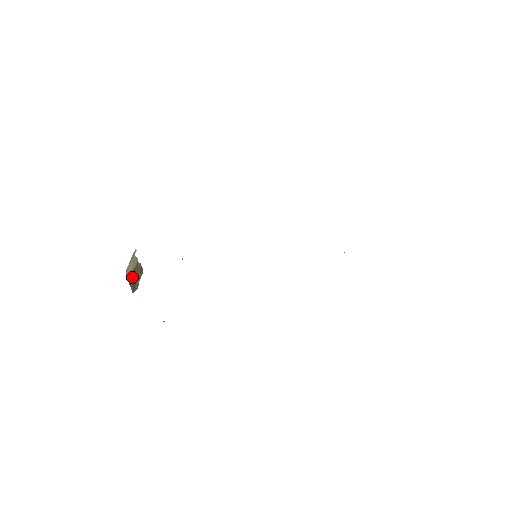
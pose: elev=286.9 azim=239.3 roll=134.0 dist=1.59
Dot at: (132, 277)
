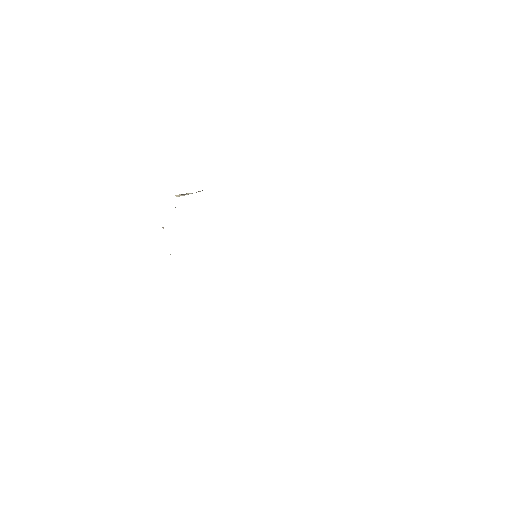
Dot at: occluded
